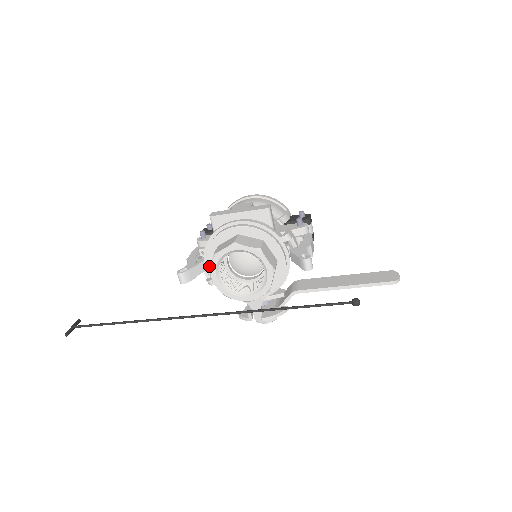
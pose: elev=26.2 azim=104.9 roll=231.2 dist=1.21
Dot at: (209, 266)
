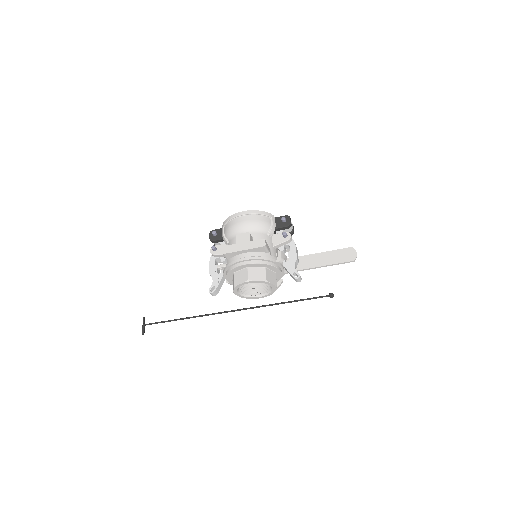
Dot at: (229, 280)
